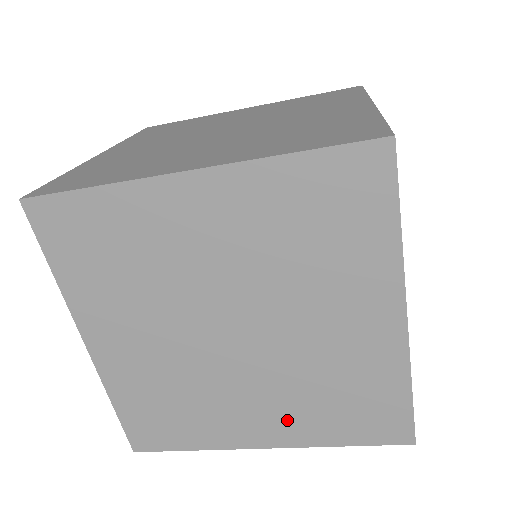
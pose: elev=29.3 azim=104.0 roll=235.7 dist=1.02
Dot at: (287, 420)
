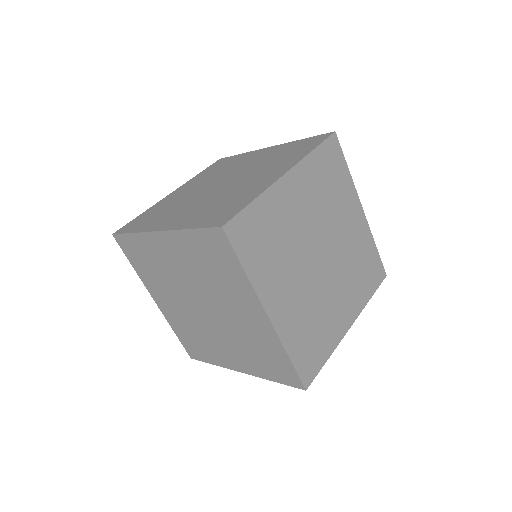
Dot at: (243, 359)
